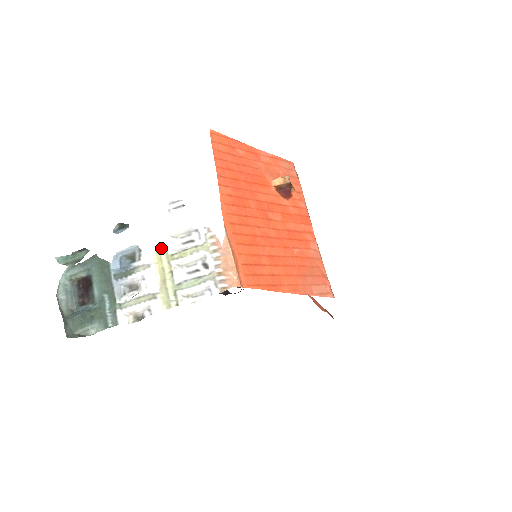
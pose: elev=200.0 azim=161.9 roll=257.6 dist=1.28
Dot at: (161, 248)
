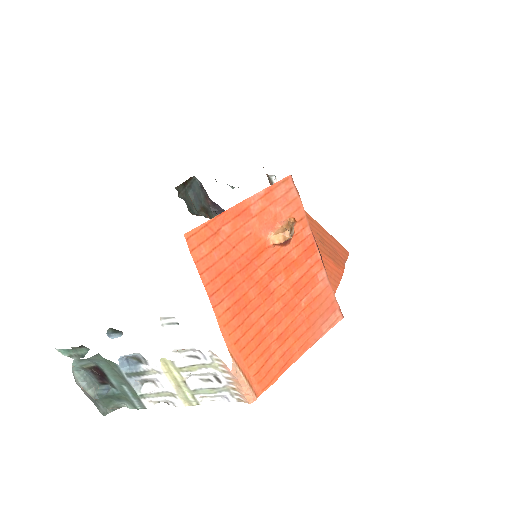
Dot at: (166, 361)
